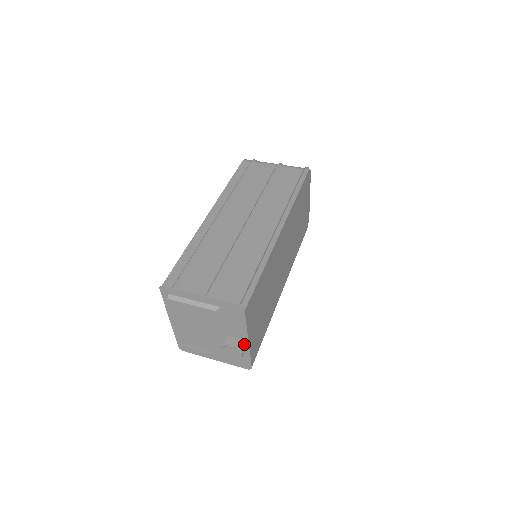
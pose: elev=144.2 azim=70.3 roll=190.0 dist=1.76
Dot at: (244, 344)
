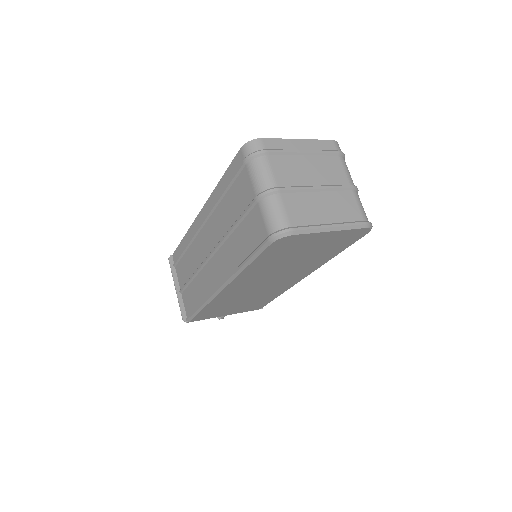
Dot at: occluded
